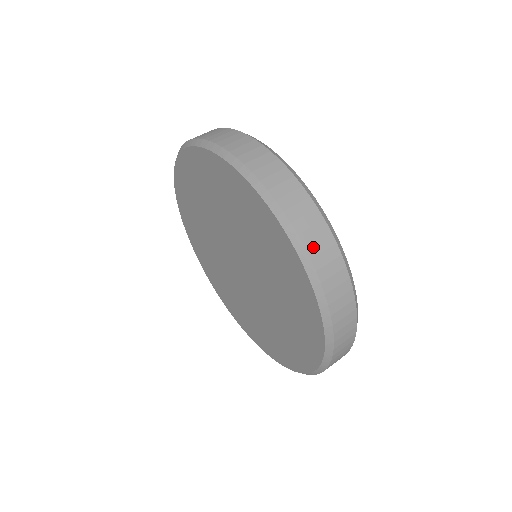
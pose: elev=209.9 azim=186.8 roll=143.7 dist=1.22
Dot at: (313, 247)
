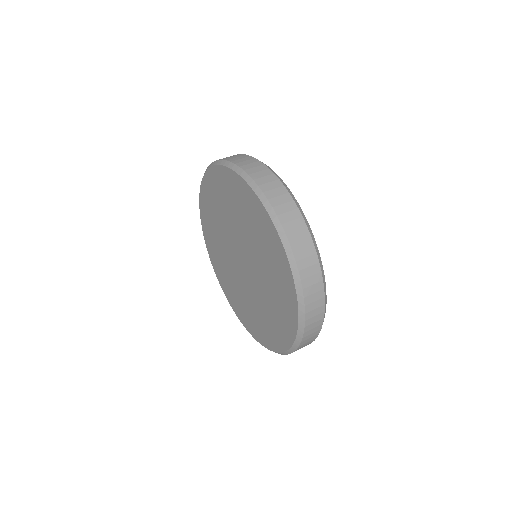
Dot at: (275, 200)
